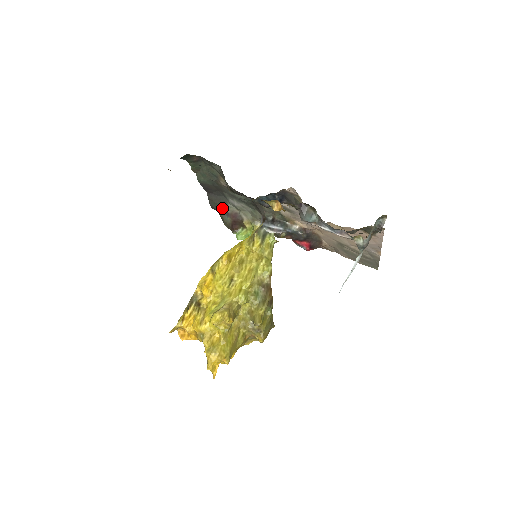
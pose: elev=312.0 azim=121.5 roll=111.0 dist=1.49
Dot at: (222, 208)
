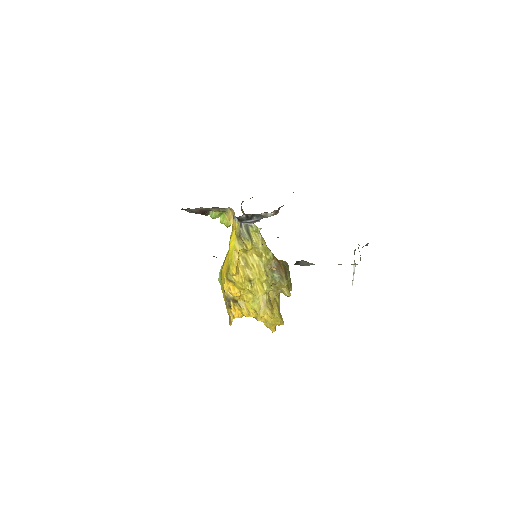
Dot at: occluded
